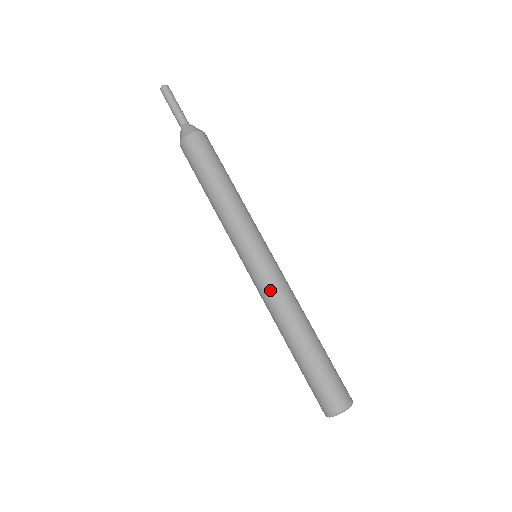
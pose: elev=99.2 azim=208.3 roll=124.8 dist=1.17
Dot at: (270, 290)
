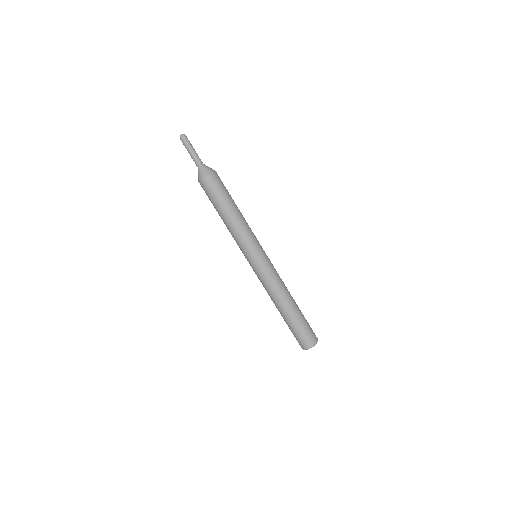
Dot at: (263, 282)
